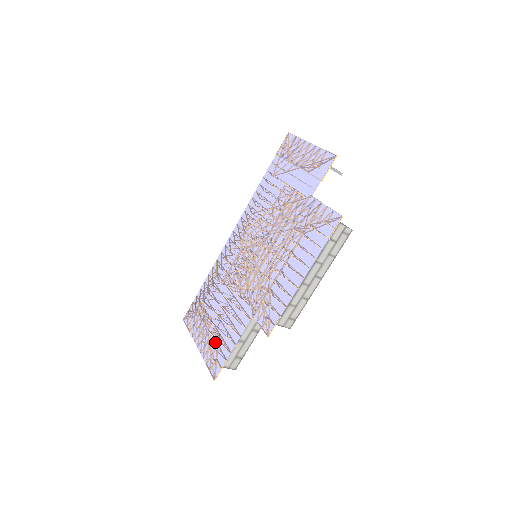
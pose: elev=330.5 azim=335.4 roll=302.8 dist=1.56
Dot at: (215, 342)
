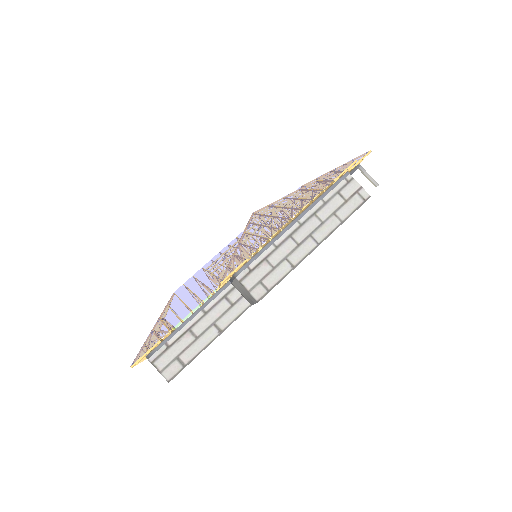
Dot at: (160, 325)
